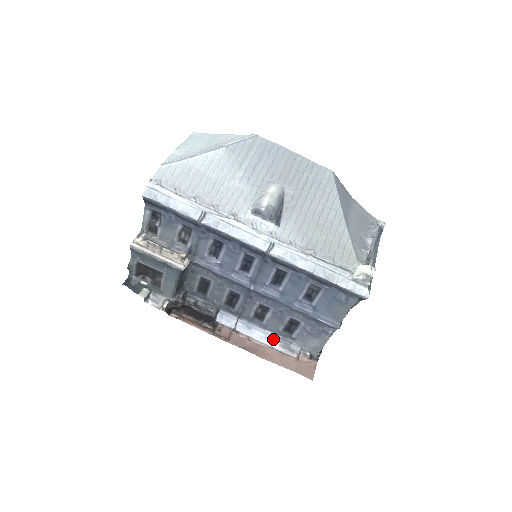
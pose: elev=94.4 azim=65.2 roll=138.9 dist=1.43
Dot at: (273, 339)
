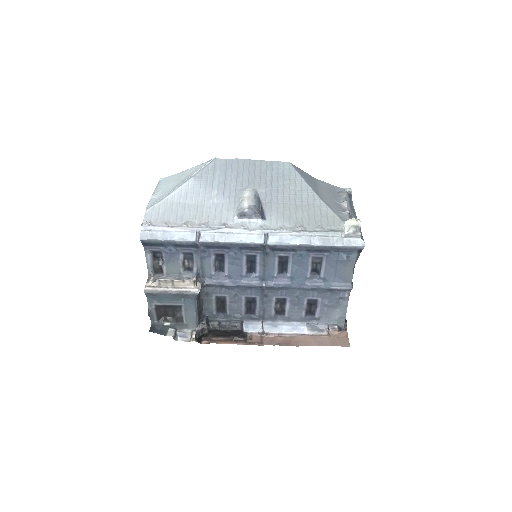
Dot at: (300, 327)
